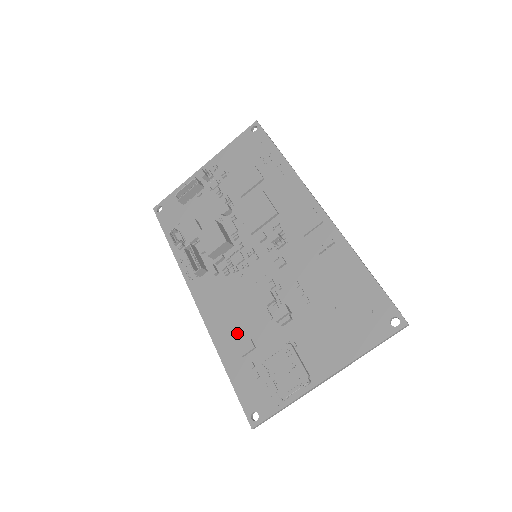
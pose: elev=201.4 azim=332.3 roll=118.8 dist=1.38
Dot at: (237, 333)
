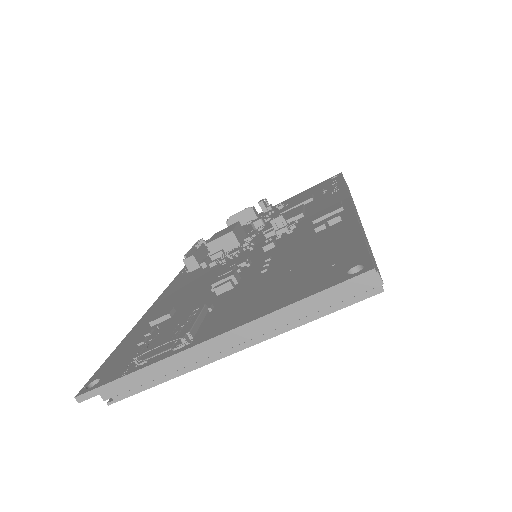
Dot at: (170, 307)
